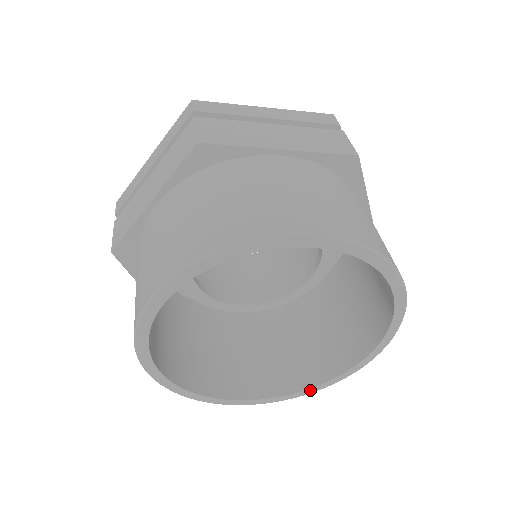
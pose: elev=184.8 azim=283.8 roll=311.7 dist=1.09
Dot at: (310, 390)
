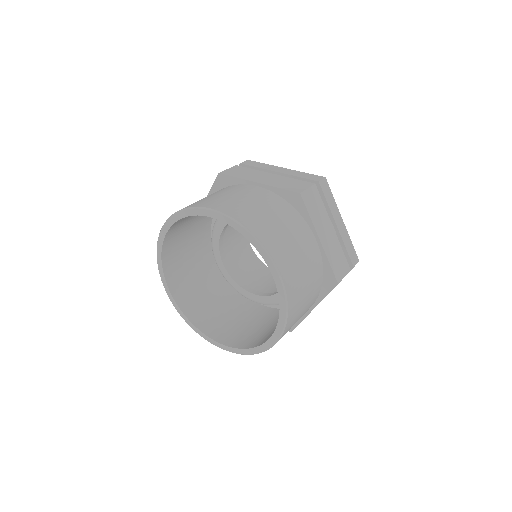
Dot at: (249, 351)
